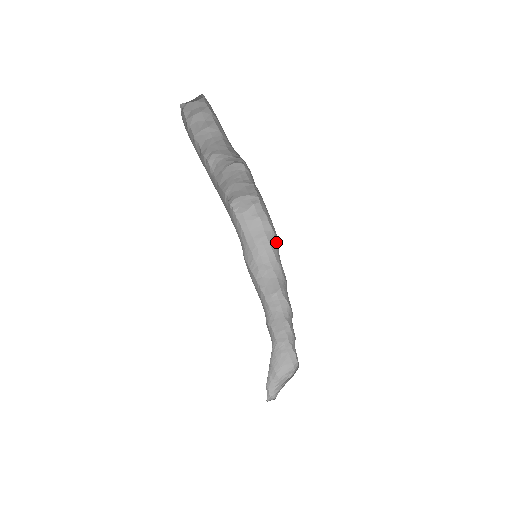
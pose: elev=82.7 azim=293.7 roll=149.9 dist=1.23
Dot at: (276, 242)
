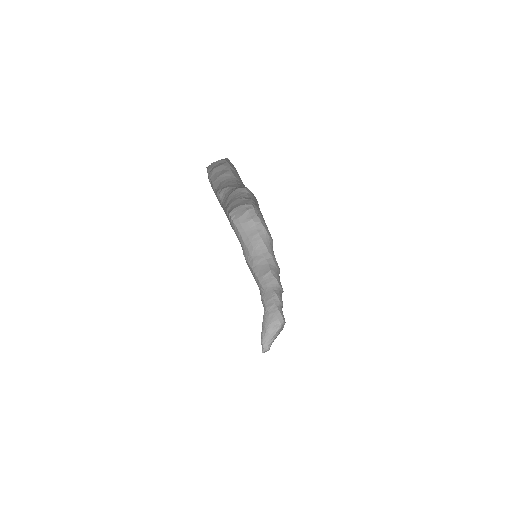
Dot at: (269, 239)
